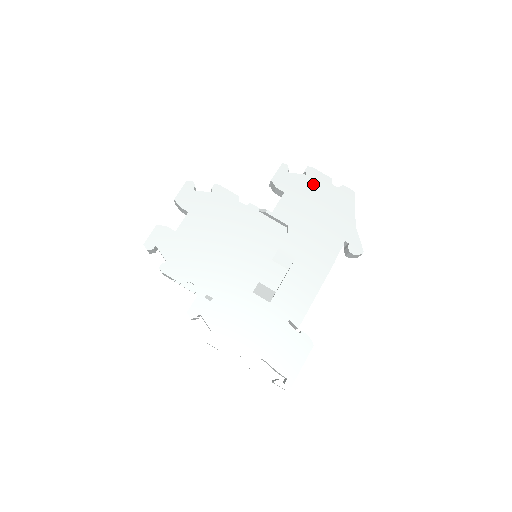
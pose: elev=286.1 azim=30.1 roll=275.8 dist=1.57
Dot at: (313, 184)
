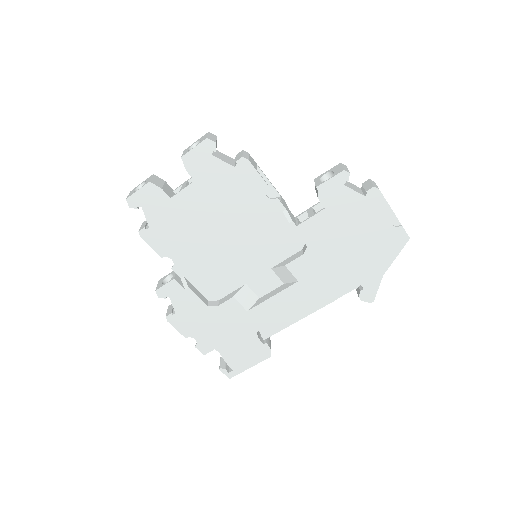
Dot at: (367, 211)
